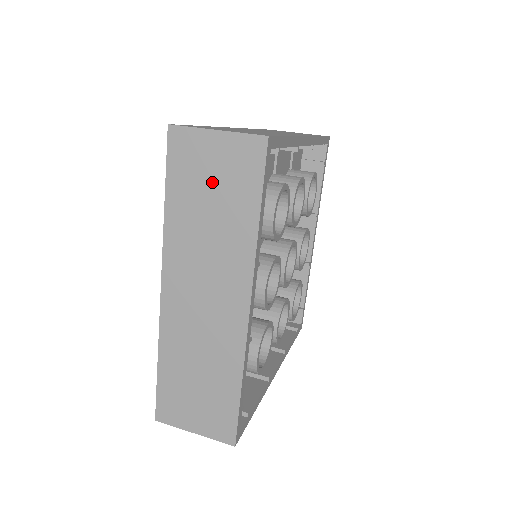
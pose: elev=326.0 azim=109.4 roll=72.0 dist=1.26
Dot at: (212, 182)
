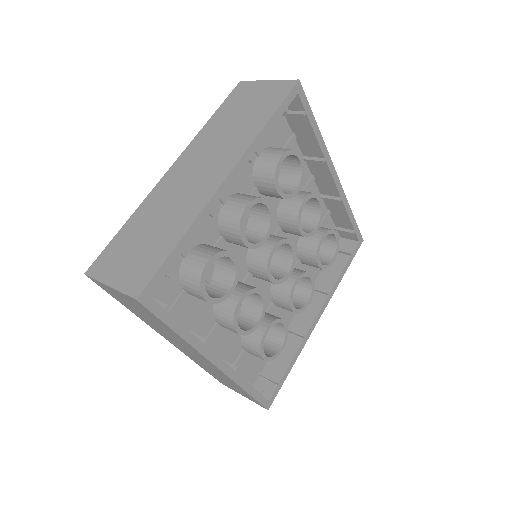
Dot at: (249, 105)
